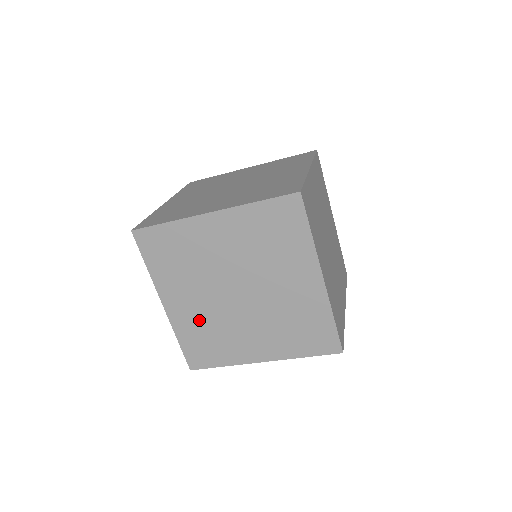
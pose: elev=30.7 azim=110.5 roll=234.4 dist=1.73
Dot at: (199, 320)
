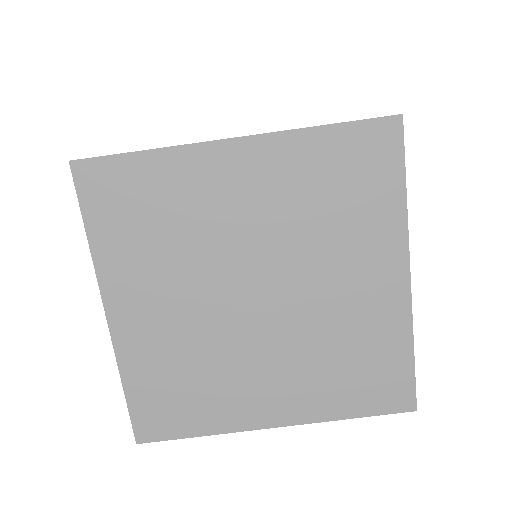
Dot at: (172, 346)
